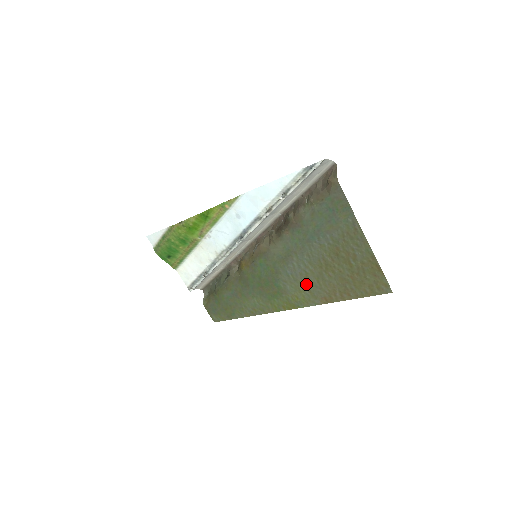
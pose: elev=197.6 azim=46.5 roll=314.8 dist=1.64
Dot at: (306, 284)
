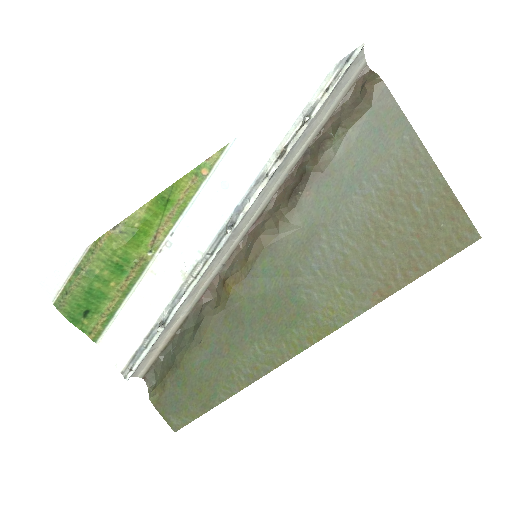
Dot at: (346, 277)
